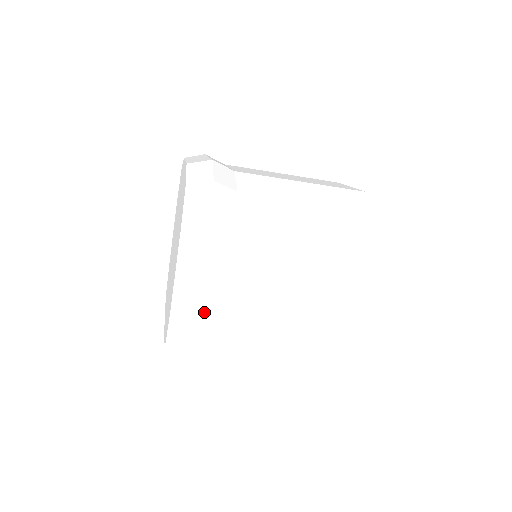
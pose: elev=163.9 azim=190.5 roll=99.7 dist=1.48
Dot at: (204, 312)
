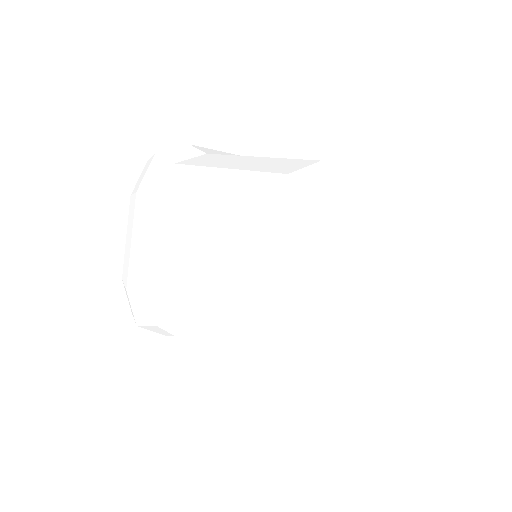
Dot at: (134, 277)
